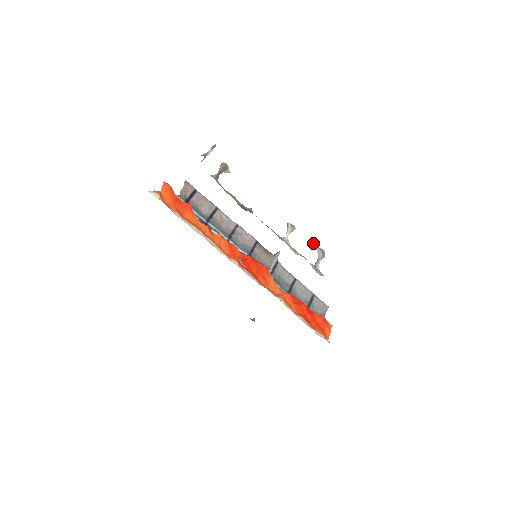
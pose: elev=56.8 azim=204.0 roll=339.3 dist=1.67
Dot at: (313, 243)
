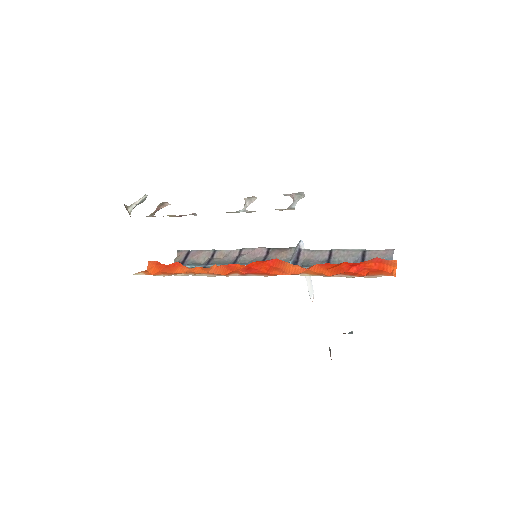
Dot at: occluded
